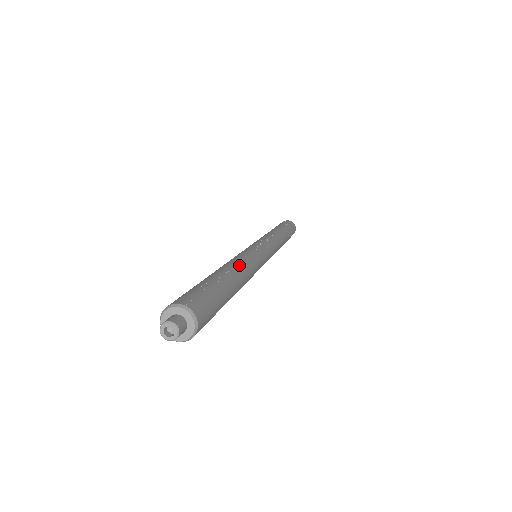
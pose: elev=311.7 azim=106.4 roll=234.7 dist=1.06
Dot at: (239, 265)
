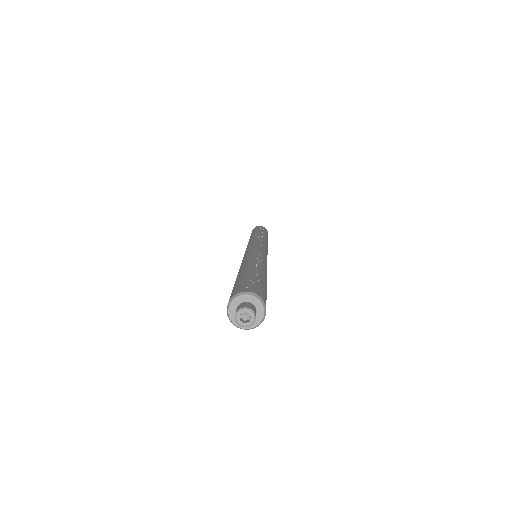
Dot at: (261, 261)
